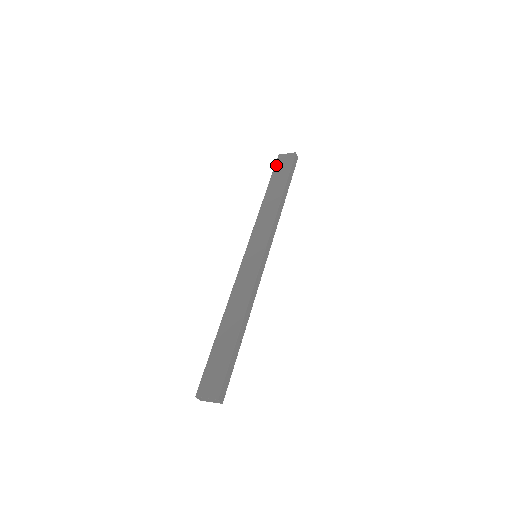
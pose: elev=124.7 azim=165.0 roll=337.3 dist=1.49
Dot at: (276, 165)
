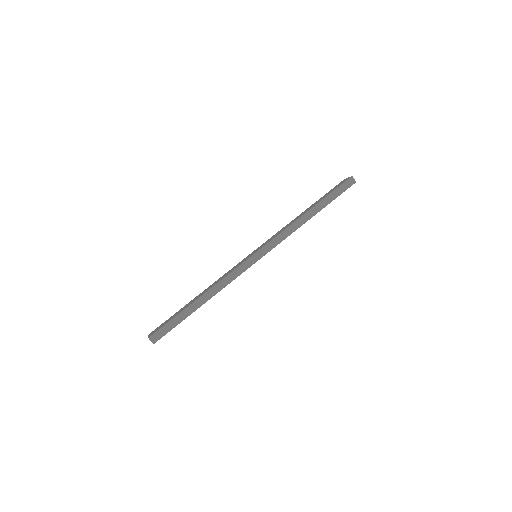
Dot at: (333, 188)
